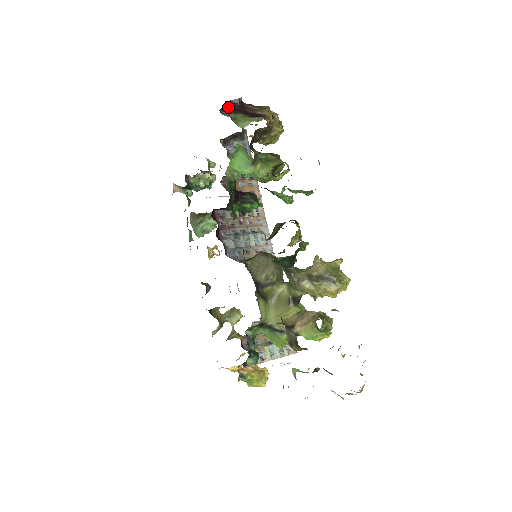
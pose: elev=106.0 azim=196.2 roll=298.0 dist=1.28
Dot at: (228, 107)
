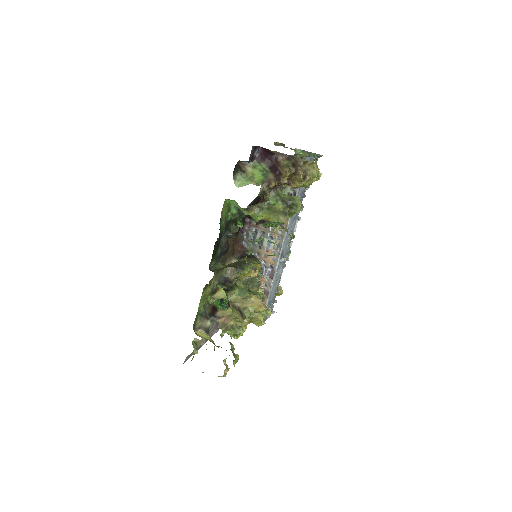
Dot at: occluded
